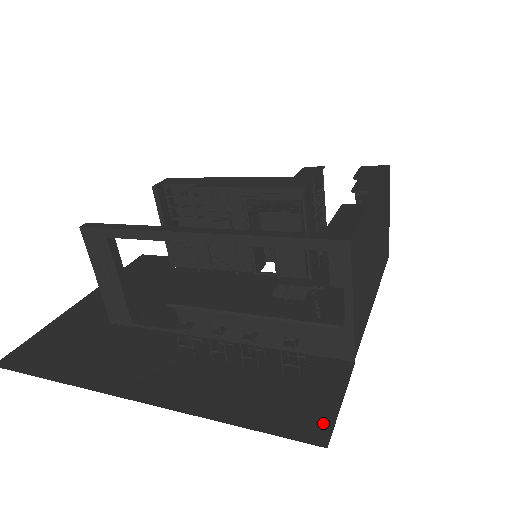
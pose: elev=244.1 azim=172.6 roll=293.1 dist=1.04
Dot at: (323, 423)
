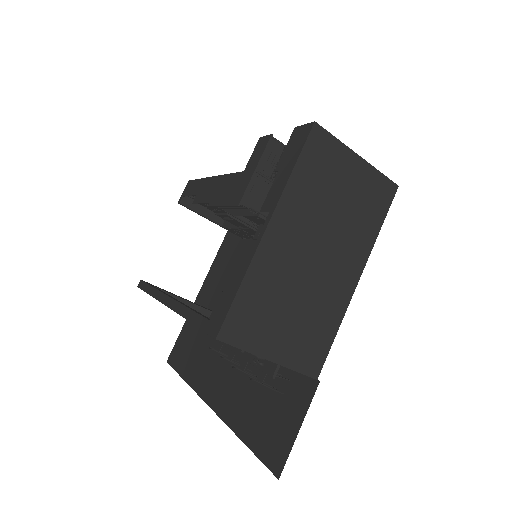
Dot at: (283, 453)
